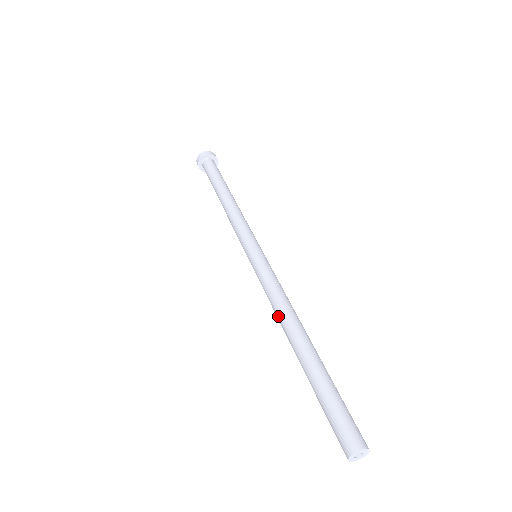
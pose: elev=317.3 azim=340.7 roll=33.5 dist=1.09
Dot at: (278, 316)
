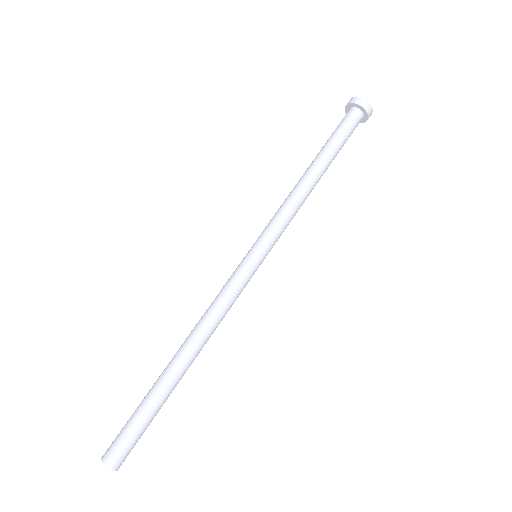
Dot at: (200, 325)
